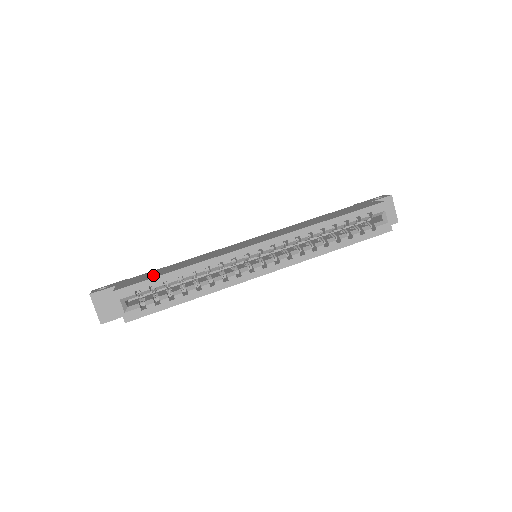
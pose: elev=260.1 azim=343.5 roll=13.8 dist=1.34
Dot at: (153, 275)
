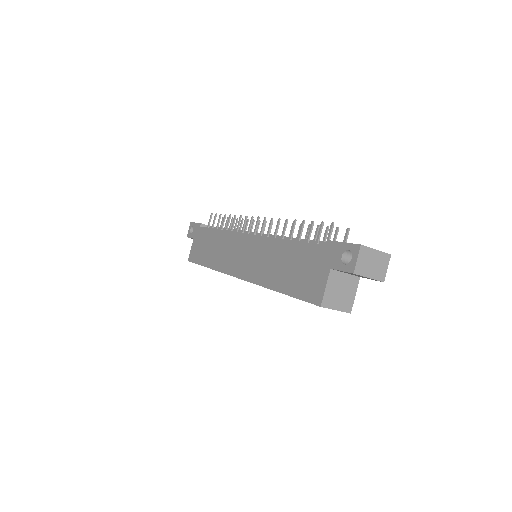
Dot at: (201, 254)
